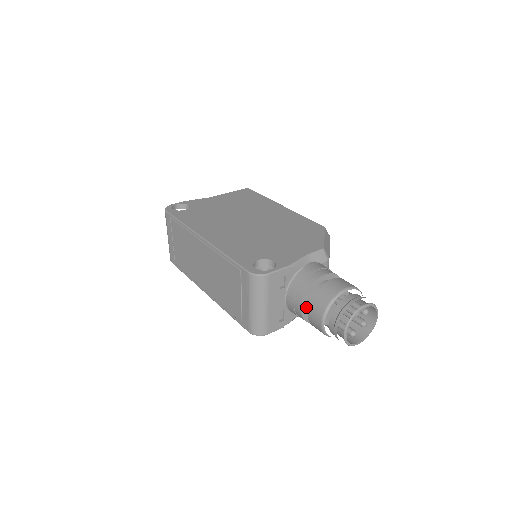
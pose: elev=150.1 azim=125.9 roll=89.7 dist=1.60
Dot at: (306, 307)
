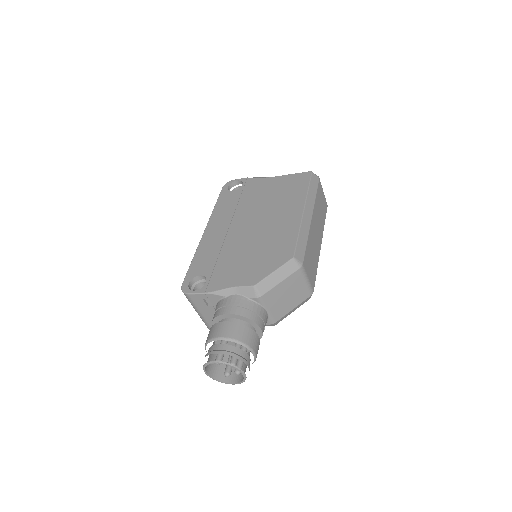
Dot at: occluded
